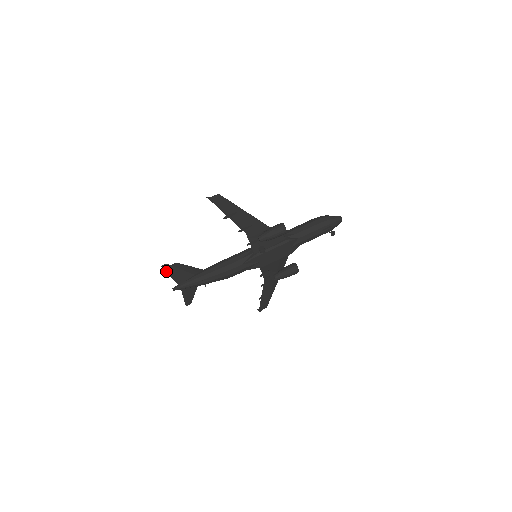
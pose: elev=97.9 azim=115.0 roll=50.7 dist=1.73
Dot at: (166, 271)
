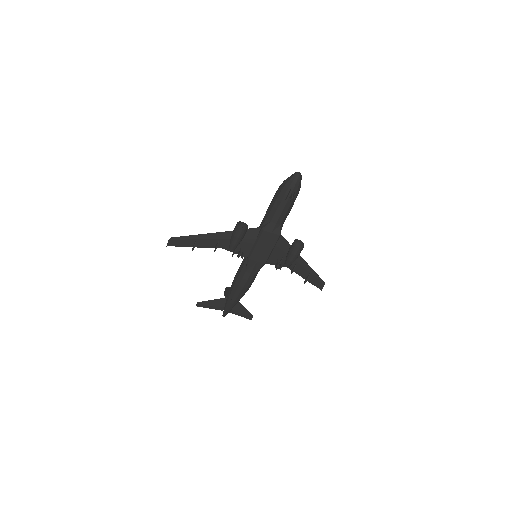
Dot at: (203, 307)
